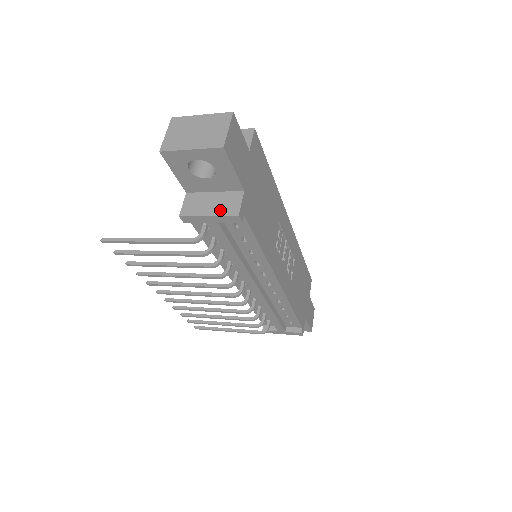
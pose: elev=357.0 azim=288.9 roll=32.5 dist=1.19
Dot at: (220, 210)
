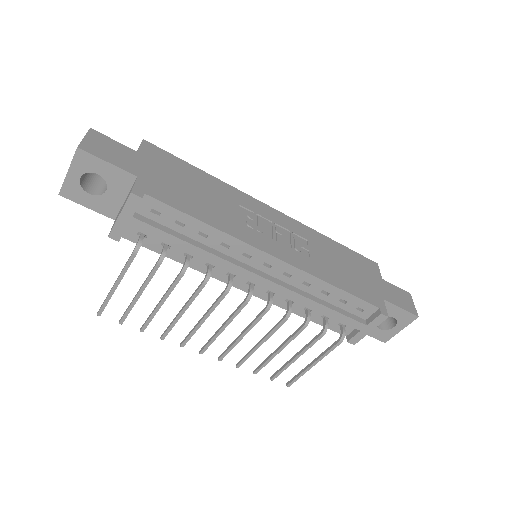
Dot at: (124, 204)
